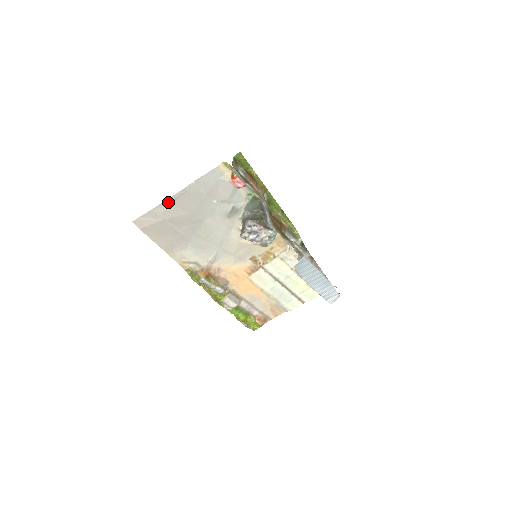
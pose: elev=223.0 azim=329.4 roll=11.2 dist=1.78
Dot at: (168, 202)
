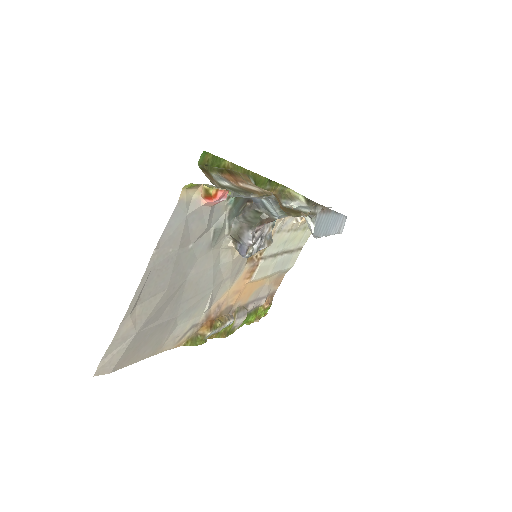
Dot at: (131, 308)
